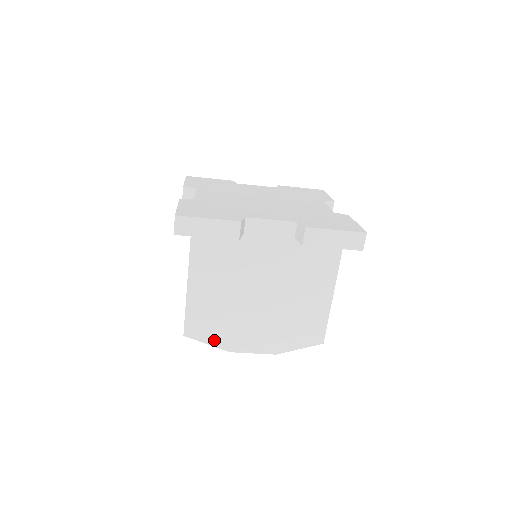
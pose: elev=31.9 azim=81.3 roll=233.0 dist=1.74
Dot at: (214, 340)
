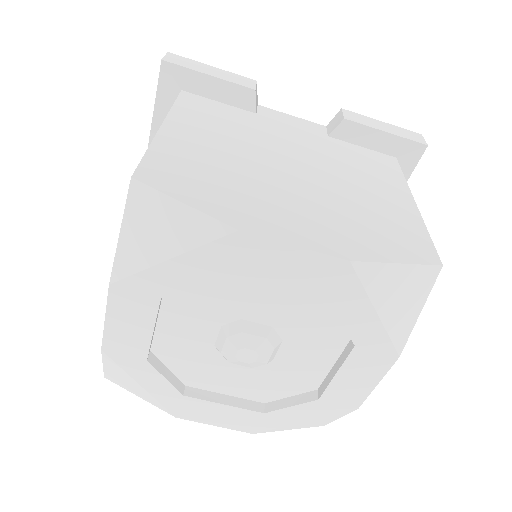
Dot at: (202, 202)
